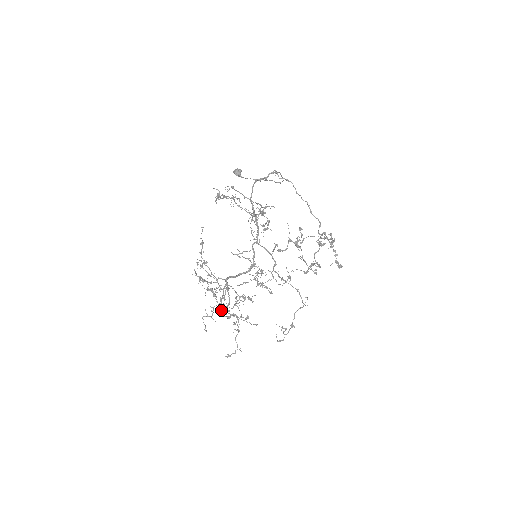
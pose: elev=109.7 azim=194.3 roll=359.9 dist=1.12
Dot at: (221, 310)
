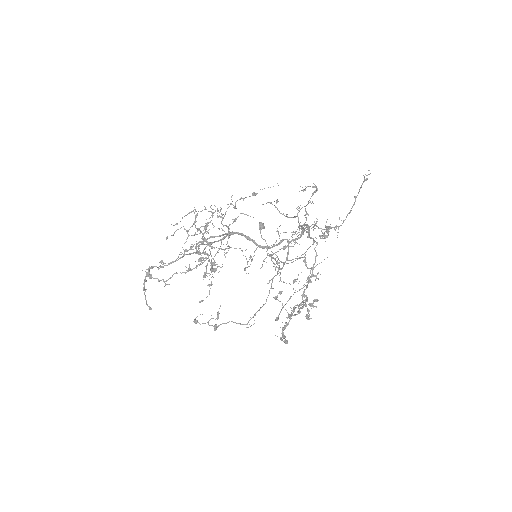
Dot at: (200, 242)
